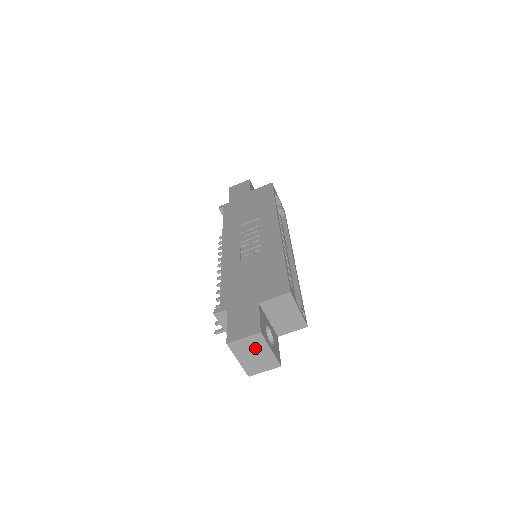
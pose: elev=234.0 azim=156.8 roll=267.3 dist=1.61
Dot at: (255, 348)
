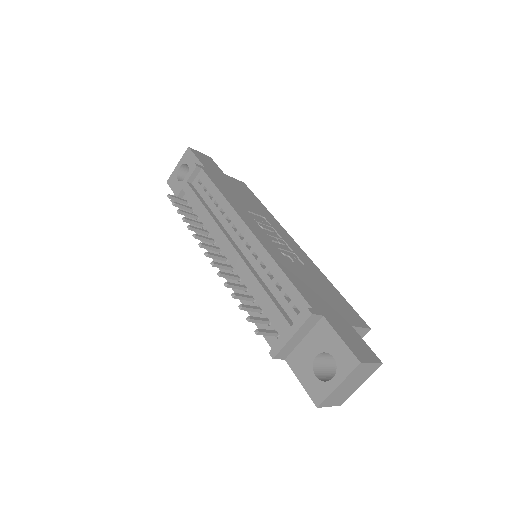
Dot at: (360, 378)
